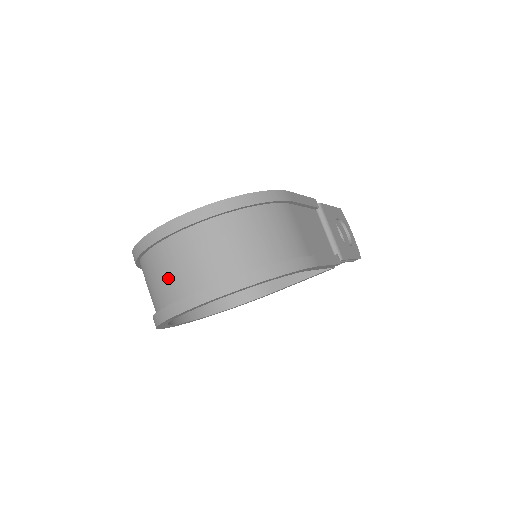
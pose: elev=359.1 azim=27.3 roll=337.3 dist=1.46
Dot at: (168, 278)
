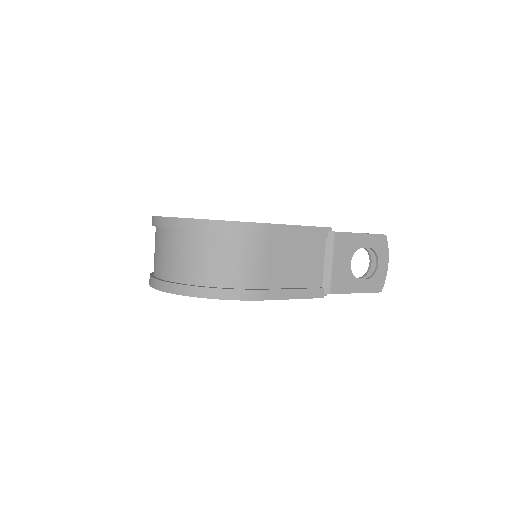
Dot at: (155, 256)
